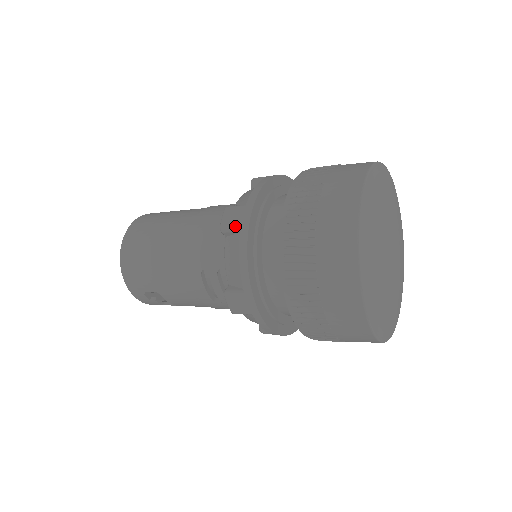
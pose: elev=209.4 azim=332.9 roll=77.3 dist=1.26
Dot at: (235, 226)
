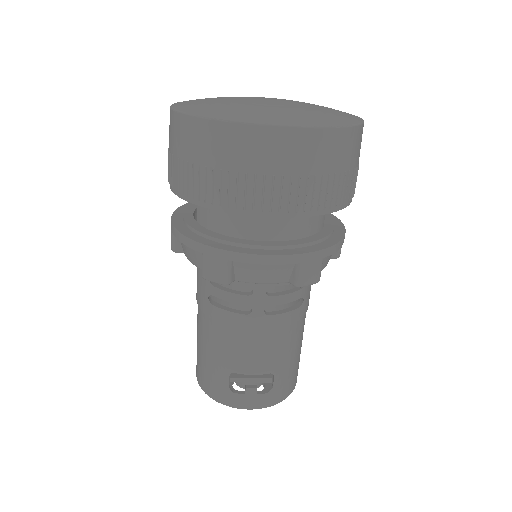
Dot at: (171, 234)
